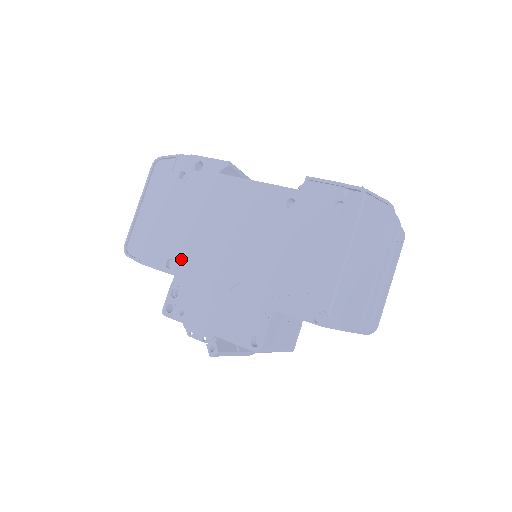
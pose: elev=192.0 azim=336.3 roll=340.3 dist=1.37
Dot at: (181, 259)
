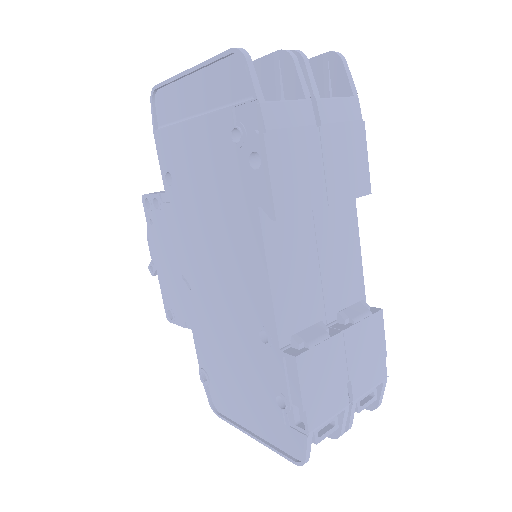
Dot at: (175, 195)
